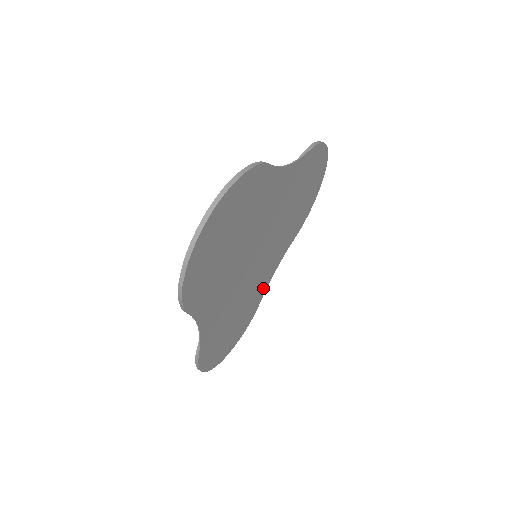
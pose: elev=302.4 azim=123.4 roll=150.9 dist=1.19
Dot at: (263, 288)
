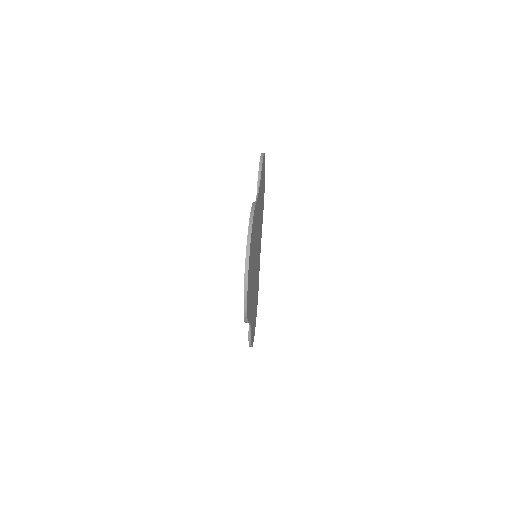
Dot at: occluded
